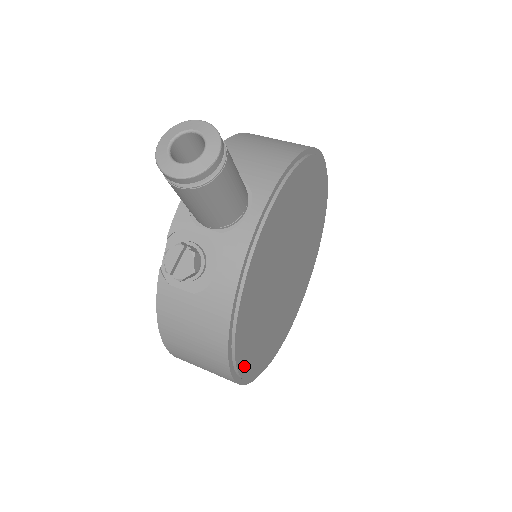
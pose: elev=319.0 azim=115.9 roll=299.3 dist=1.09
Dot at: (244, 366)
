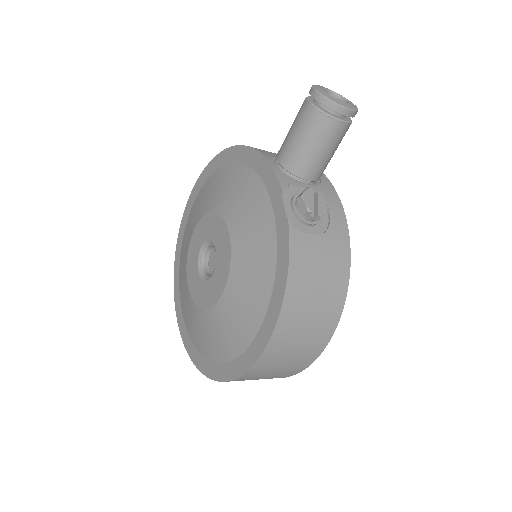
Dot at: occluded
